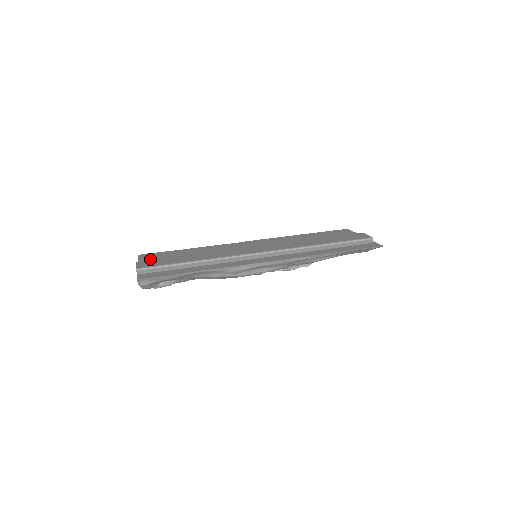
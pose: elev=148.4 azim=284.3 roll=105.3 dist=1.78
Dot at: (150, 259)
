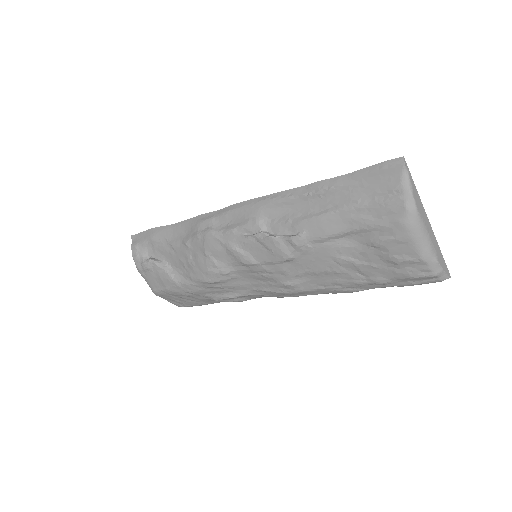
Dot at: occluded
